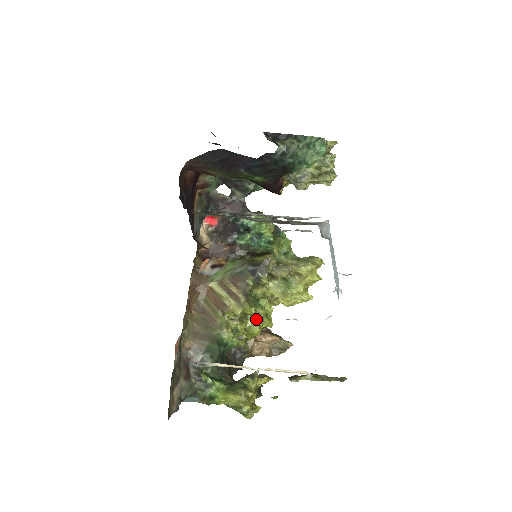
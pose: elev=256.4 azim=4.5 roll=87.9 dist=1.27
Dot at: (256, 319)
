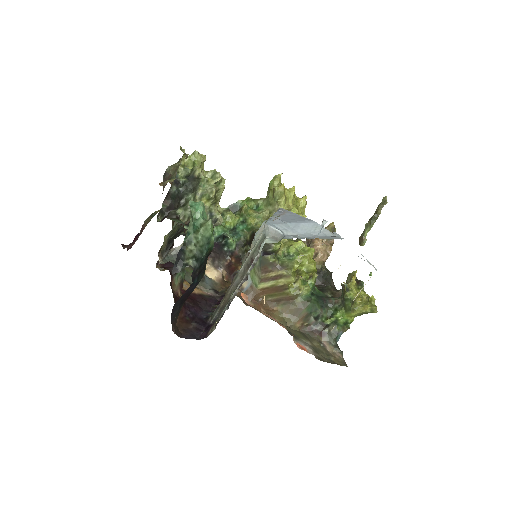
Dot at: (304, 264)
